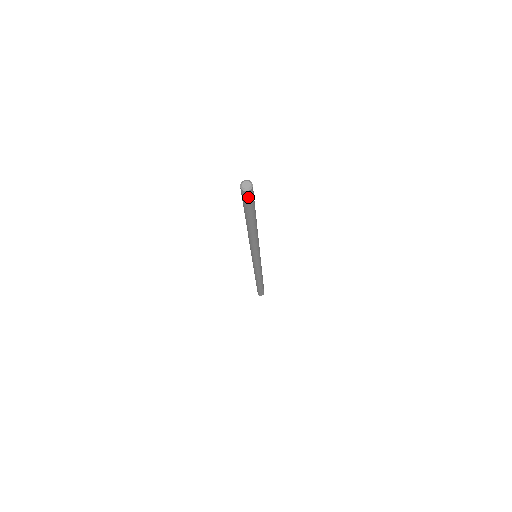
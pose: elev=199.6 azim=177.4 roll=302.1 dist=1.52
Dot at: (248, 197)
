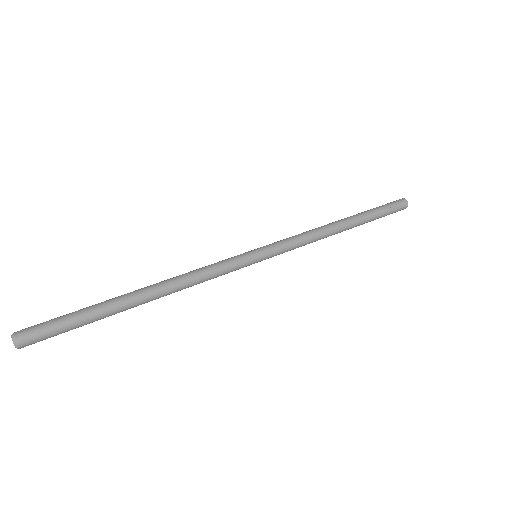
Dot at: occluded
